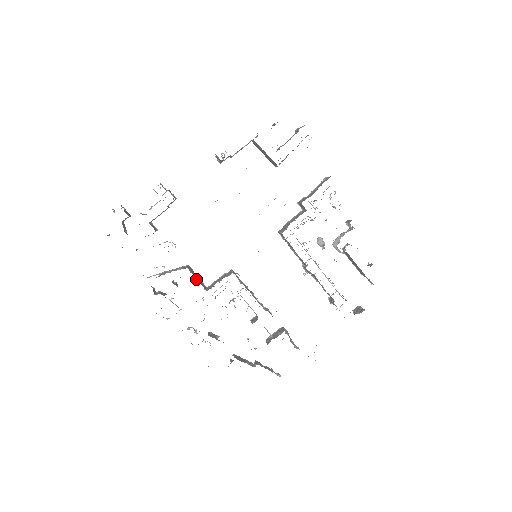
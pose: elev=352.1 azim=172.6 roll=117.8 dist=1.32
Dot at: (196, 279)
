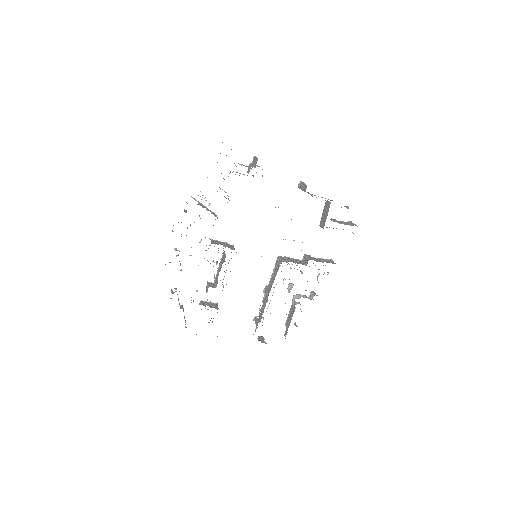
Dot at: occluded
